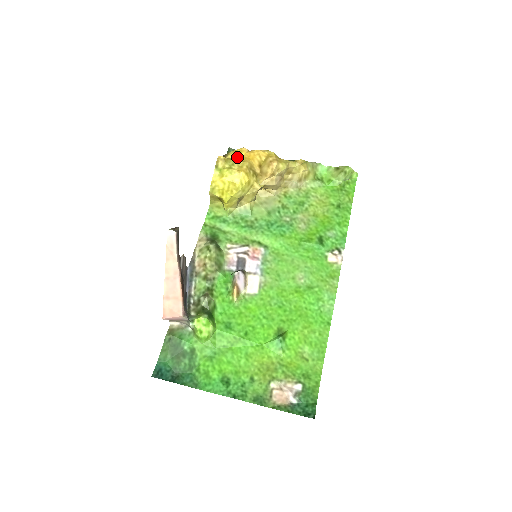
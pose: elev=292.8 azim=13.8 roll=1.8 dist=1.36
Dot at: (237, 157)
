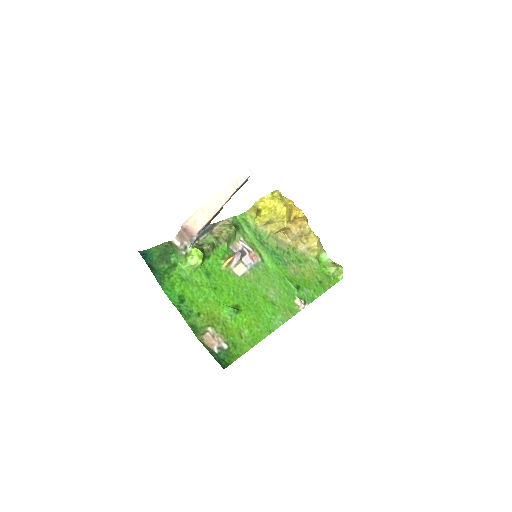
Dot at: (286, 201)
